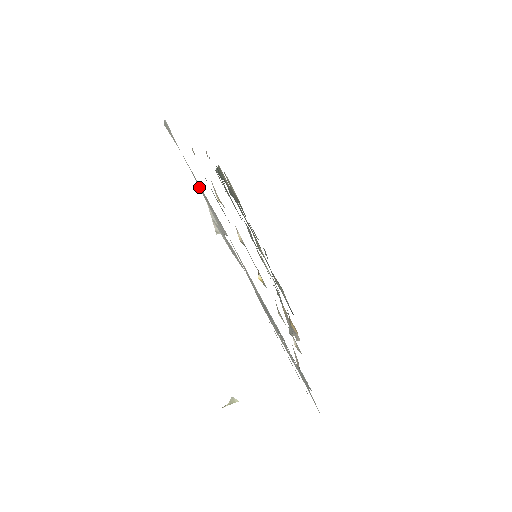
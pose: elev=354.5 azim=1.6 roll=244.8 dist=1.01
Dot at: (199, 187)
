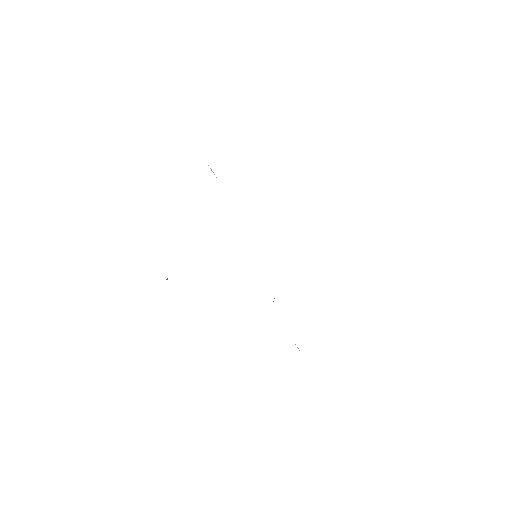
Dot at: occluded
